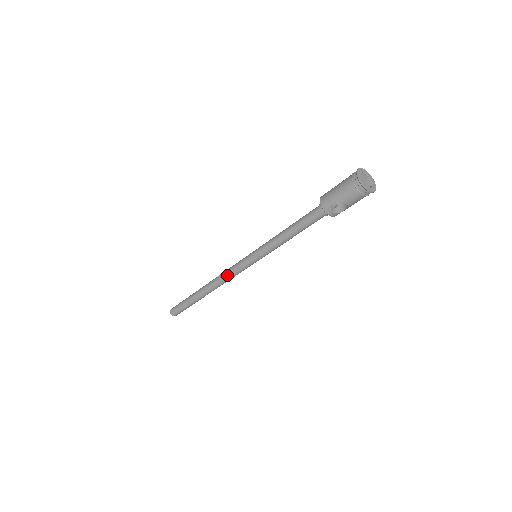
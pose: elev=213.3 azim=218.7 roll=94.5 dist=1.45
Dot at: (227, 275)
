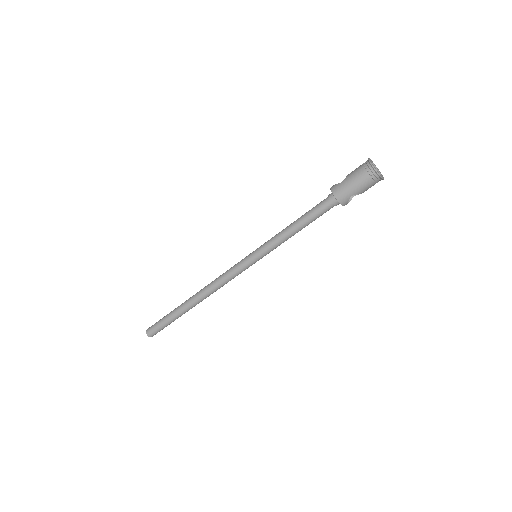
Dot at: (225, 282)
